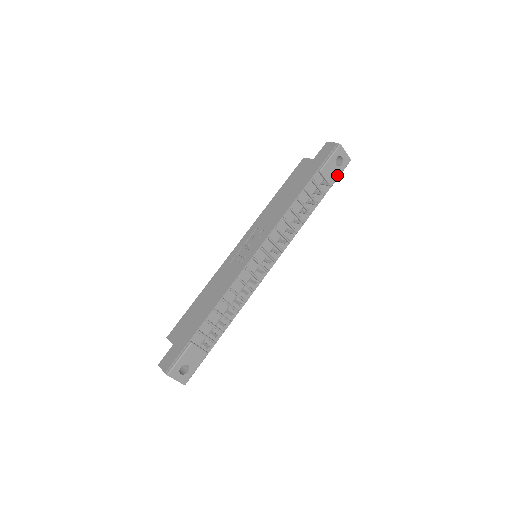
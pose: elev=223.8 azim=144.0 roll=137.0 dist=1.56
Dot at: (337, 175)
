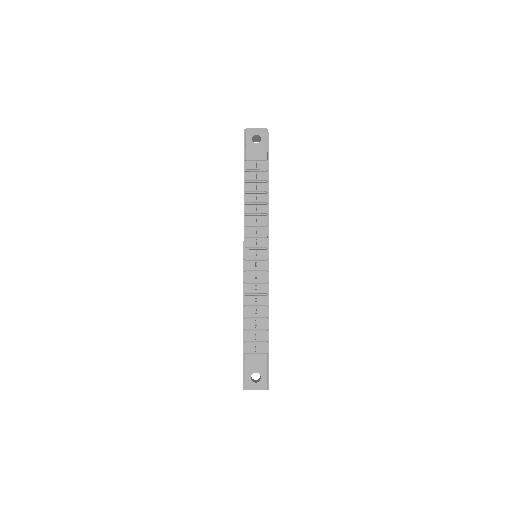
Dot at: (264, 149)
